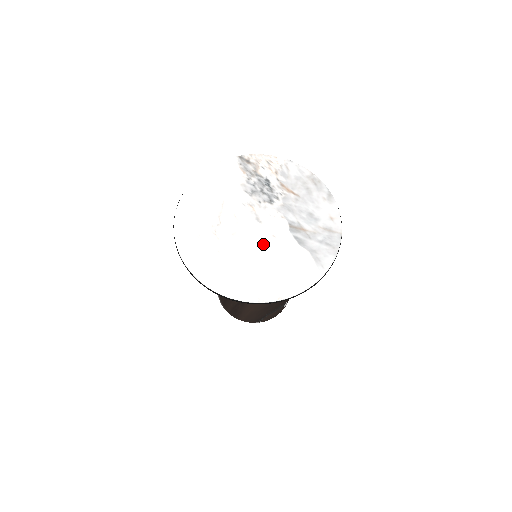
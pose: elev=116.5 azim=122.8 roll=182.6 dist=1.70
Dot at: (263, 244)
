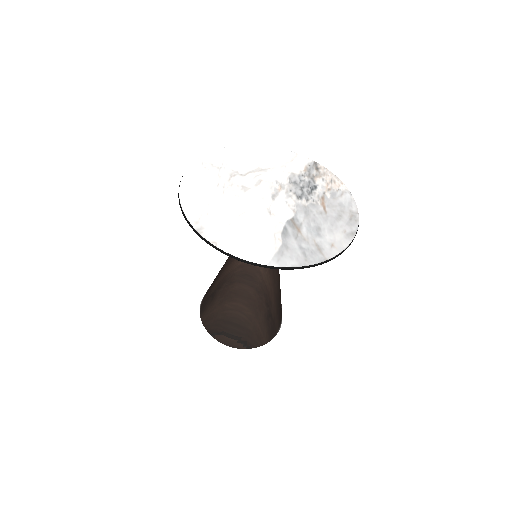
Dot at: (255, 209)
